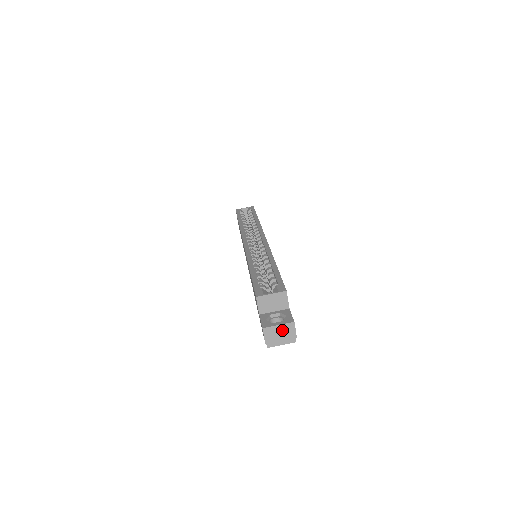
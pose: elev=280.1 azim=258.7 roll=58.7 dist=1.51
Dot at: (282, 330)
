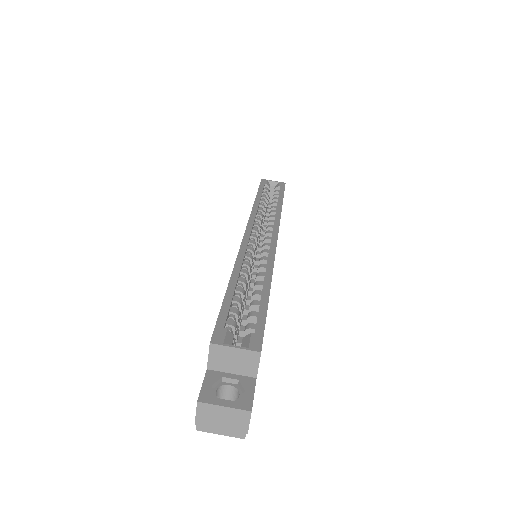
Dot at: (228, 415)
